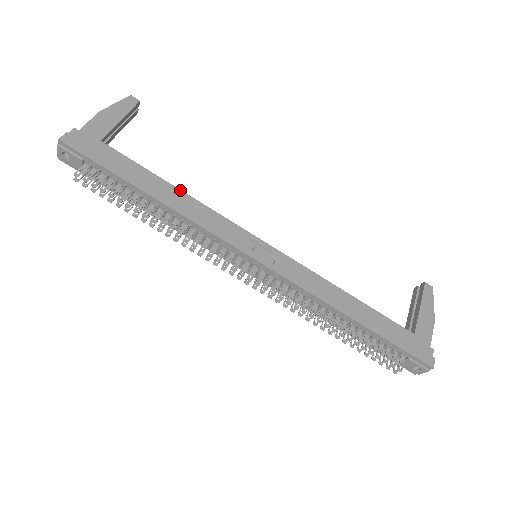
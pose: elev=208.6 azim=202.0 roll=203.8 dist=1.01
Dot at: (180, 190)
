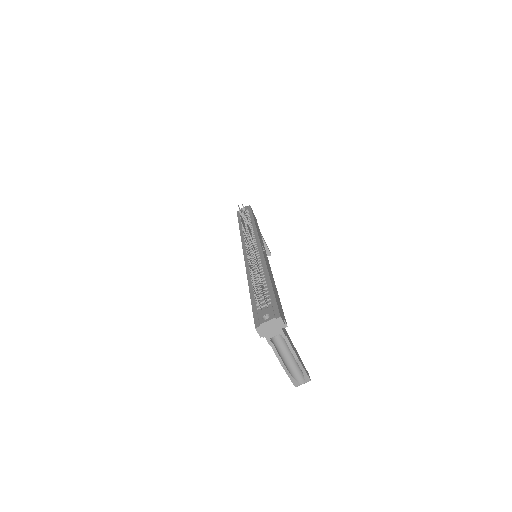
Dot at: (261, 236)
